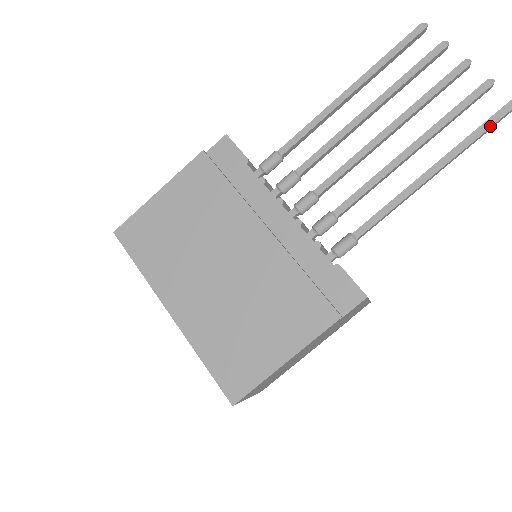
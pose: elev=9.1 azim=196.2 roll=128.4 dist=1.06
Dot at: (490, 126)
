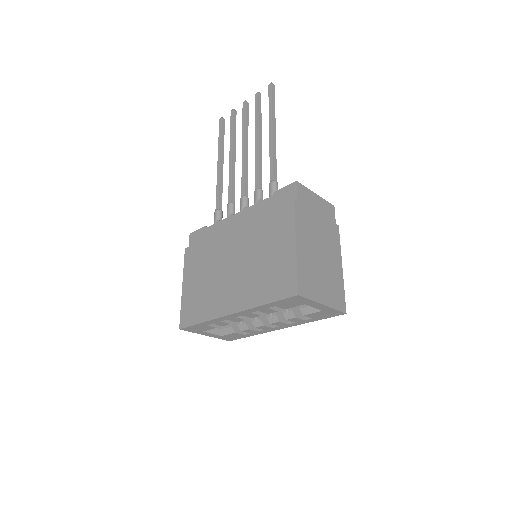
Dot at: (271, 97)
